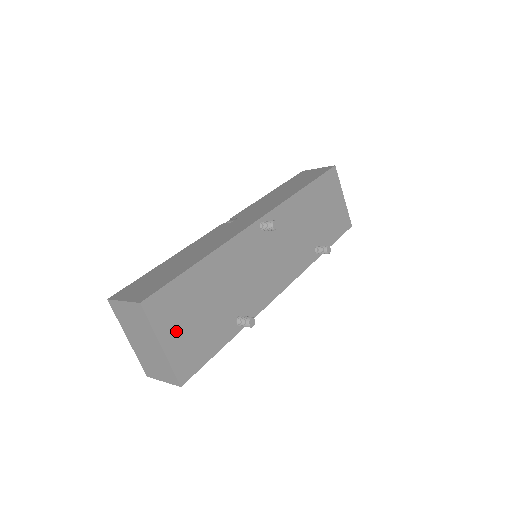
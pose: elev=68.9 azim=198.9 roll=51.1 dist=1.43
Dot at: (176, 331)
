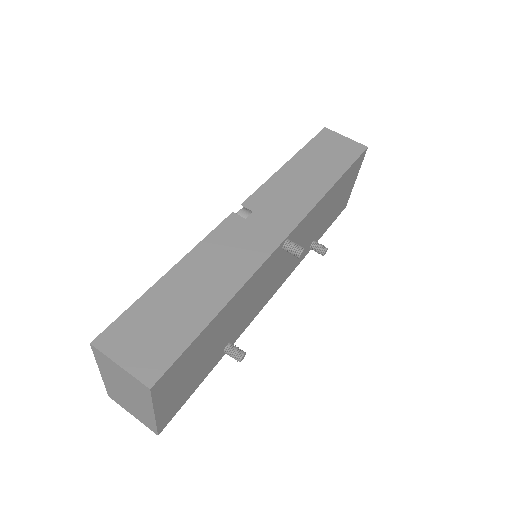
Dot at: (172, 392)
